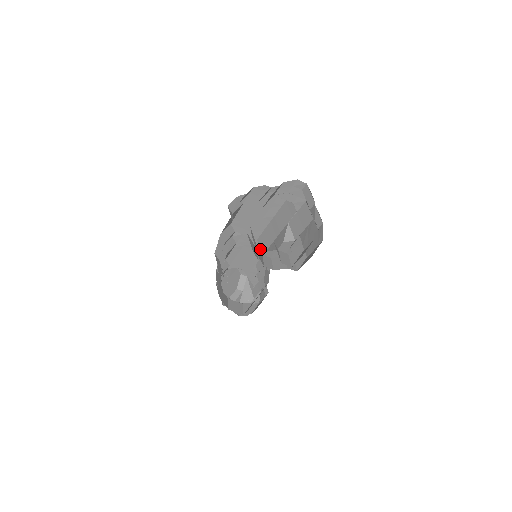
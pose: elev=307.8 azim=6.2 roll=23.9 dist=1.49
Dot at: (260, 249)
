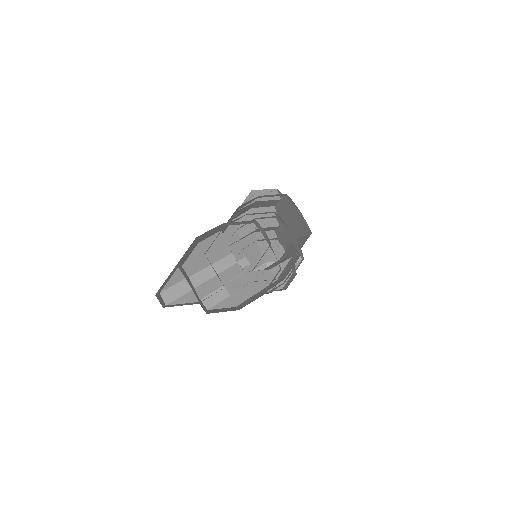
Dot at: (285, 252)
